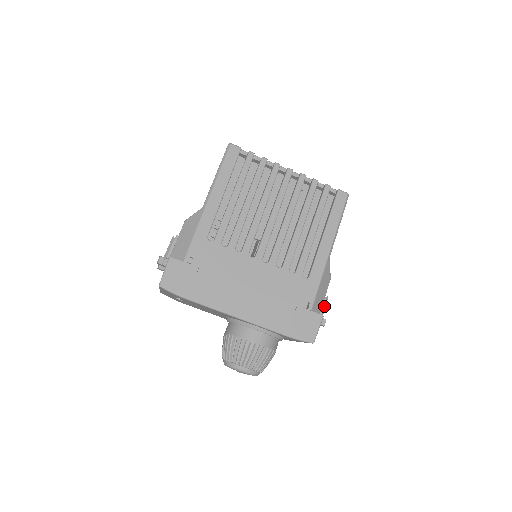
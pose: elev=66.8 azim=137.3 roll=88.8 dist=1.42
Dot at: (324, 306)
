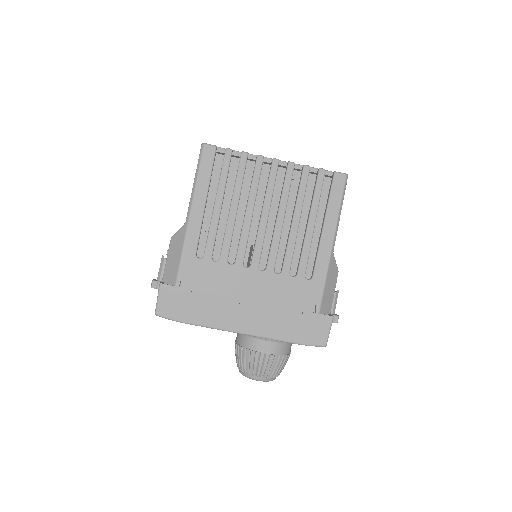
Dot at: (335, 302)
